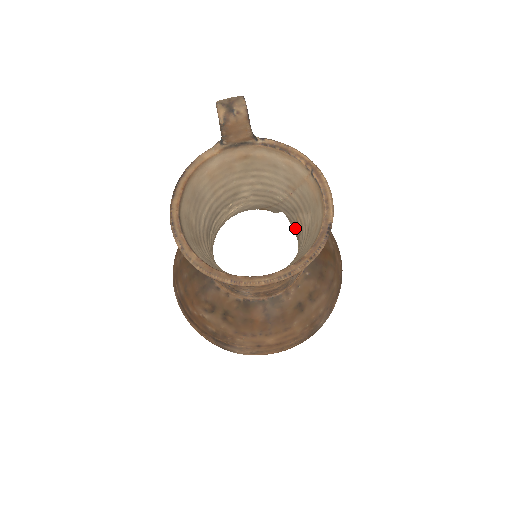
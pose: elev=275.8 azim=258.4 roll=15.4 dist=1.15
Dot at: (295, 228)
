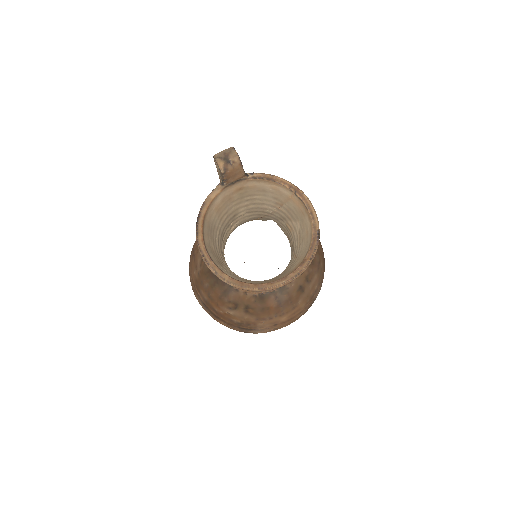
Dot at: (285, 230)
